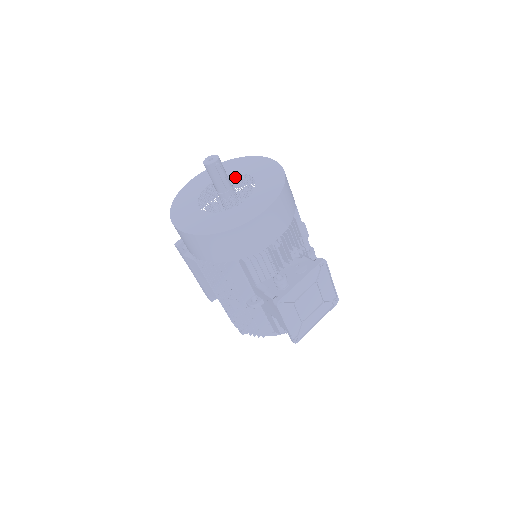
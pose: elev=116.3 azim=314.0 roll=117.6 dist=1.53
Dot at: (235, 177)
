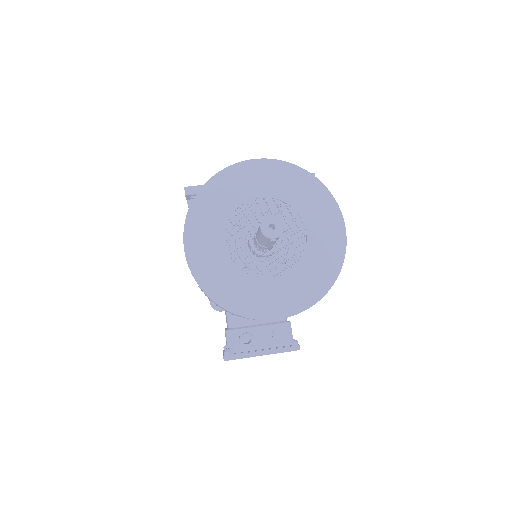
Dot at: (292, 218)
